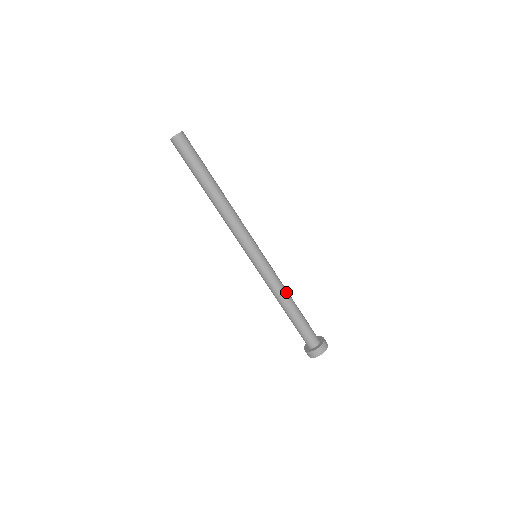
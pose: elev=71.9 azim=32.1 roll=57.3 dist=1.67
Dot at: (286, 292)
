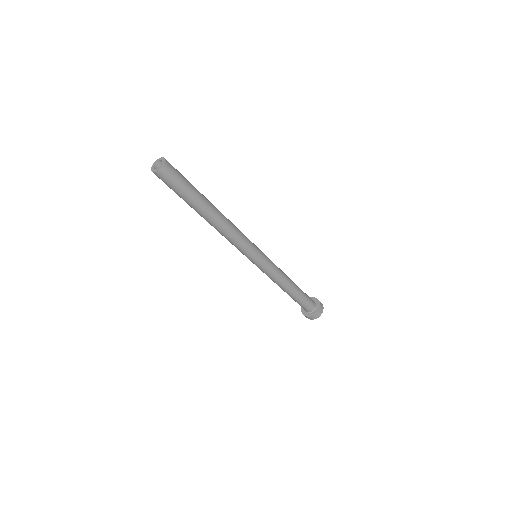
Dot at: (284, 282)
